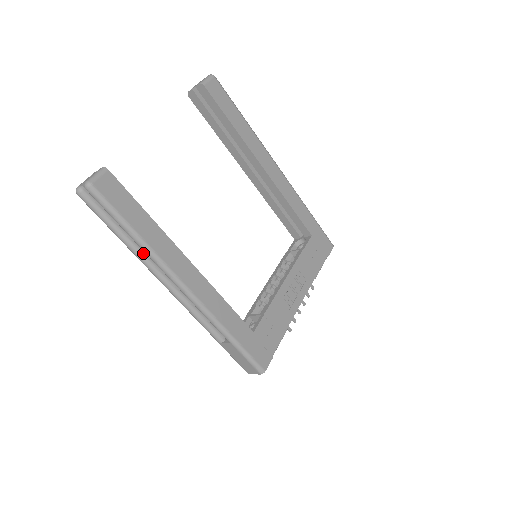
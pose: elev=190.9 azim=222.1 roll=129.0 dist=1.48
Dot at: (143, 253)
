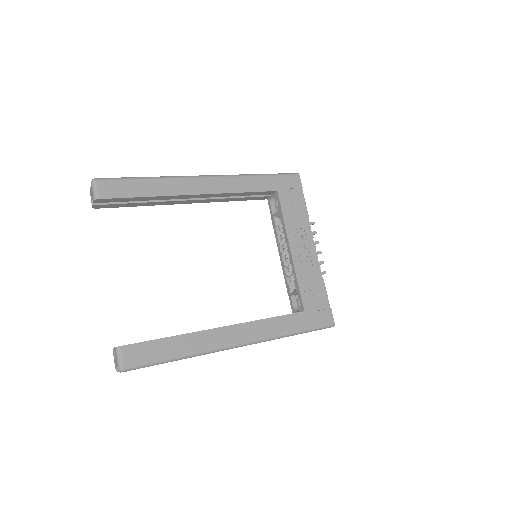
Dot at: occluded
